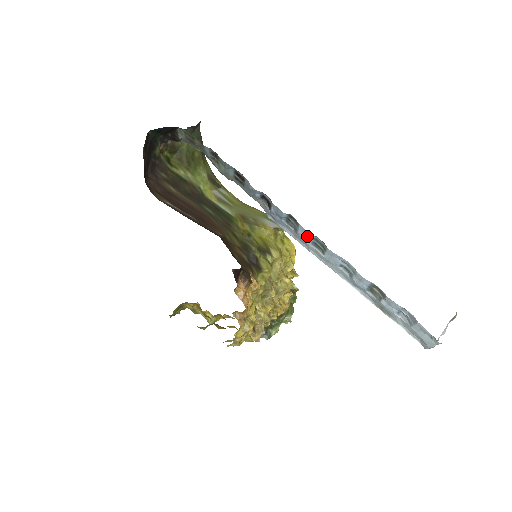
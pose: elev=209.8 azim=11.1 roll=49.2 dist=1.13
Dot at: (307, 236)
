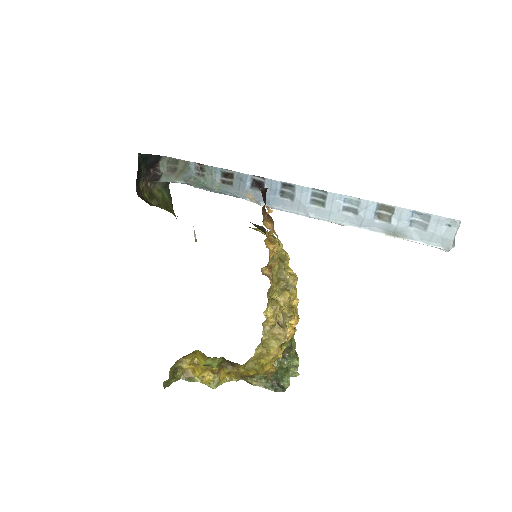
Dot at: (305, 195)
